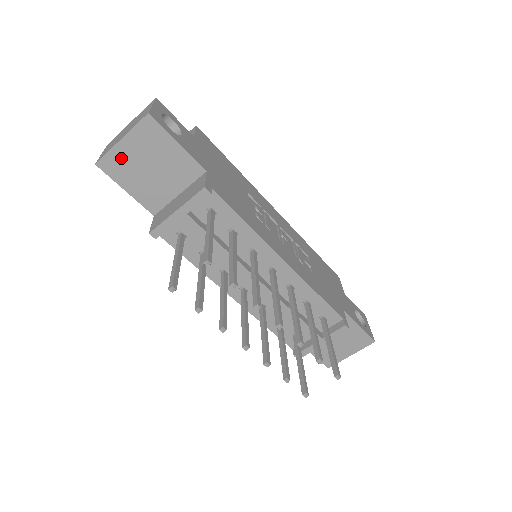
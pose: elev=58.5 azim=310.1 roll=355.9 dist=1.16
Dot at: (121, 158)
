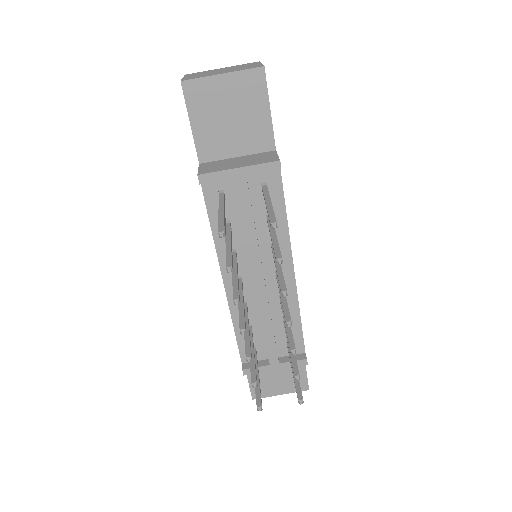
Dot at: (209, 91)
